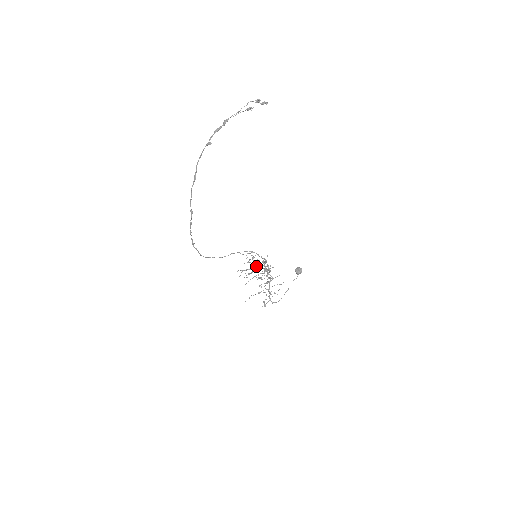
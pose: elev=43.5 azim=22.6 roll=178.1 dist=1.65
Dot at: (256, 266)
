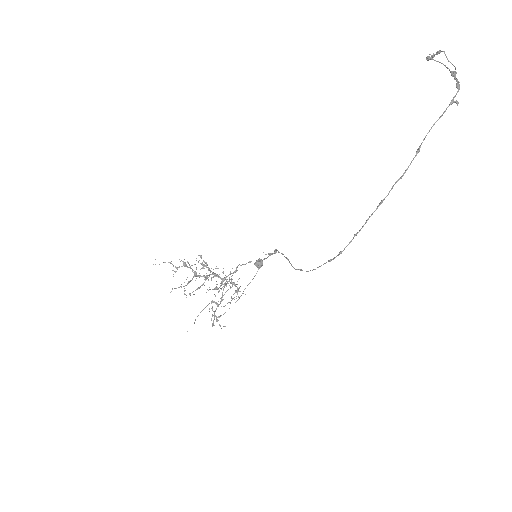
Dot at: occluded
